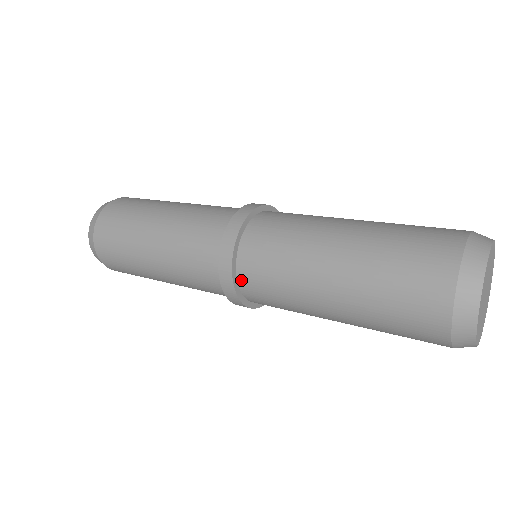
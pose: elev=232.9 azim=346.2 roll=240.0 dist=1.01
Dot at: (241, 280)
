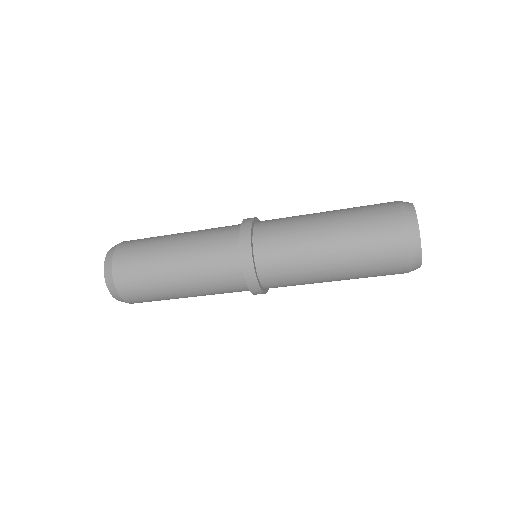
Dot at: (256, 240)
